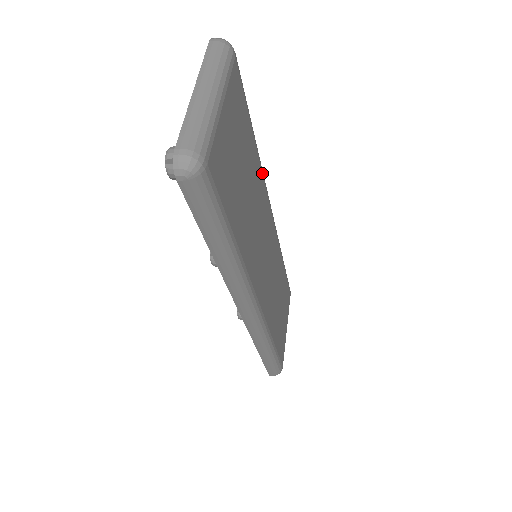
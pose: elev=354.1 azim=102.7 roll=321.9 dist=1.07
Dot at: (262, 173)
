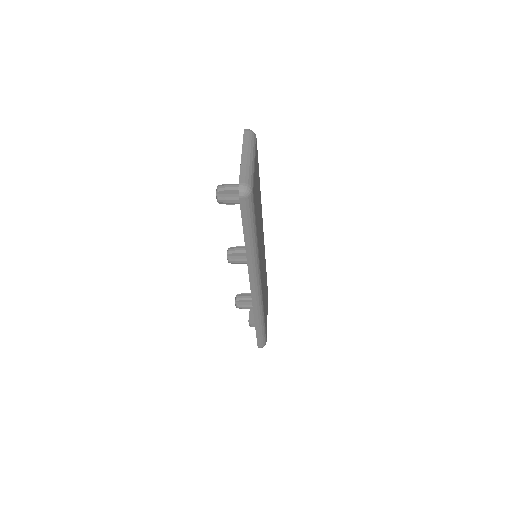
Dot at: (261, 204)
